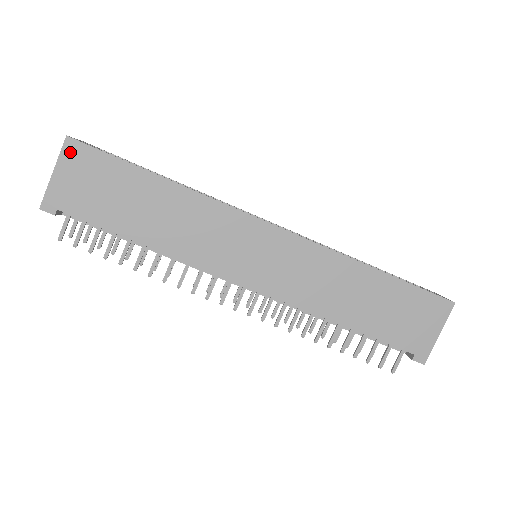
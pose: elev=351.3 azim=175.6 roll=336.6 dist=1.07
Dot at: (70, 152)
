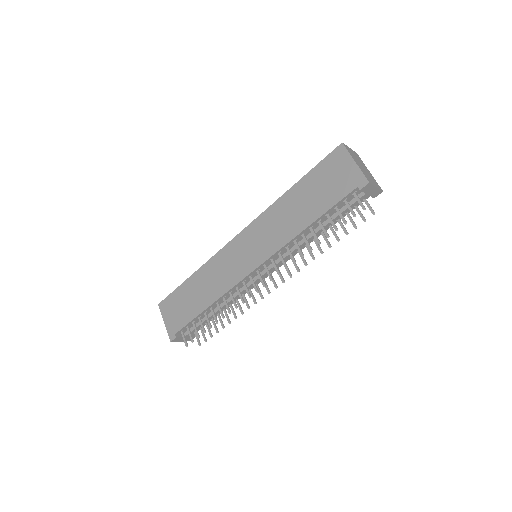
Dot at: (163, 308)
